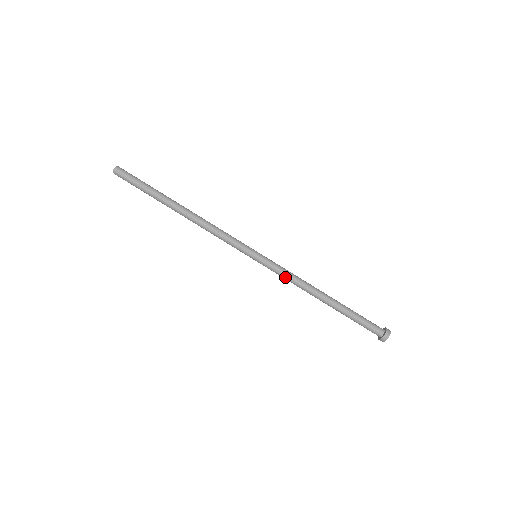
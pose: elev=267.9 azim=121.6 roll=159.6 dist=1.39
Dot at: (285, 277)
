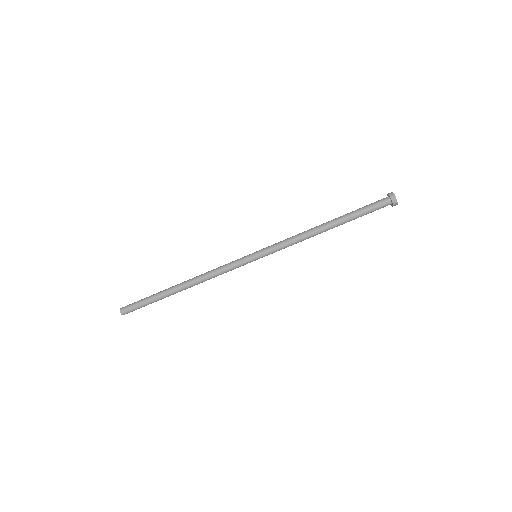
Dot at: occluded
